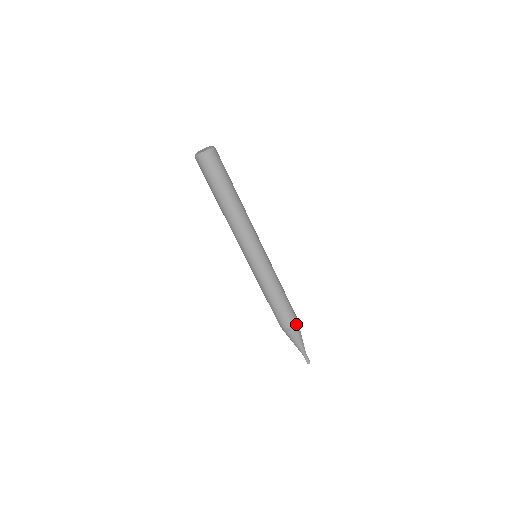
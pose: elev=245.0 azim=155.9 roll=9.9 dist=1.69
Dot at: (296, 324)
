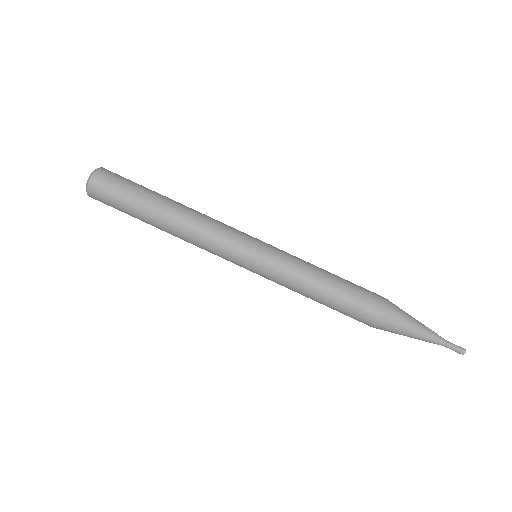
Dot at: (388, 301)
